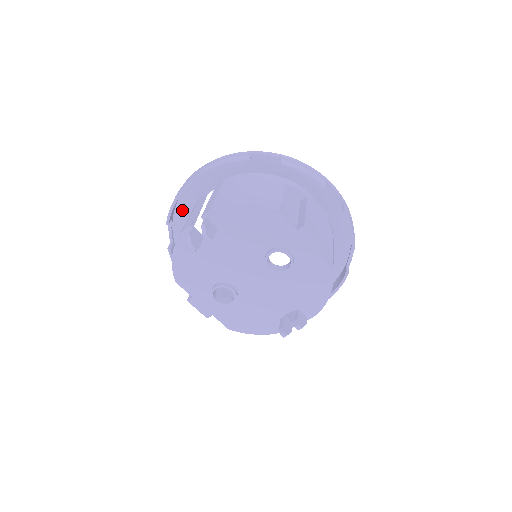
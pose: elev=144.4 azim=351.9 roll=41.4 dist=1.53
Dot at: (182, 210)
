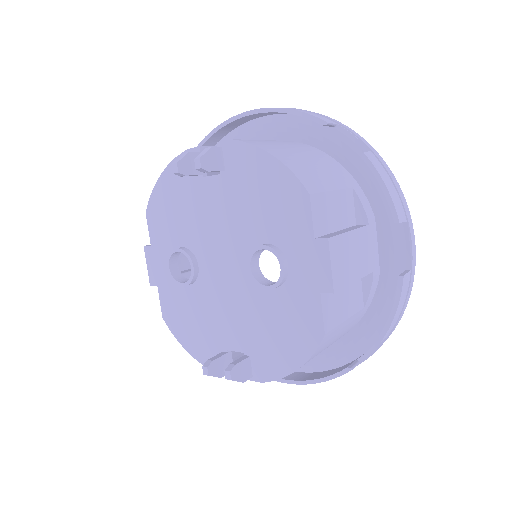
Dot at: occluded
